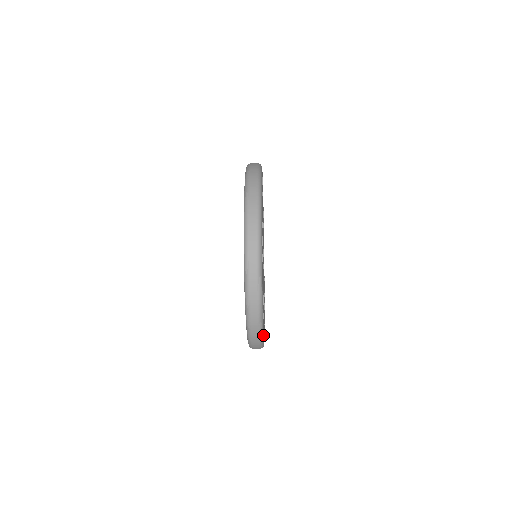
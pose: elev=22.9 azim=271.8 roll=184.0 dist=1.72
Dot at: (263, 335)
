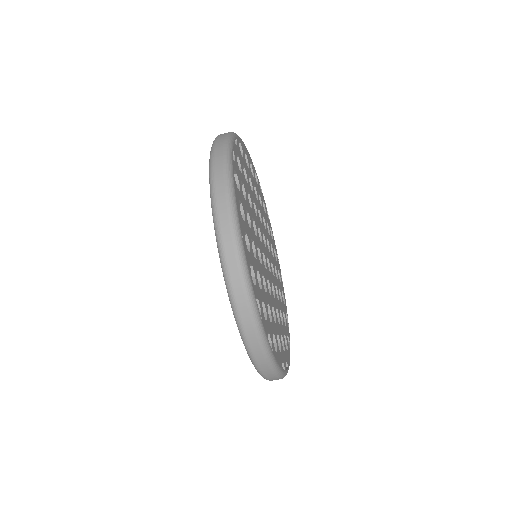
Dot at: (235, 201)
